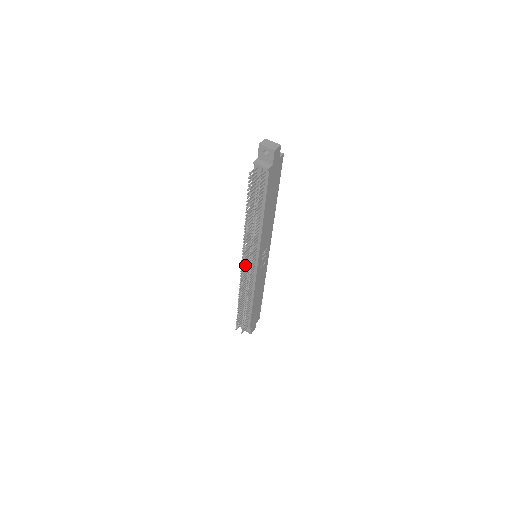
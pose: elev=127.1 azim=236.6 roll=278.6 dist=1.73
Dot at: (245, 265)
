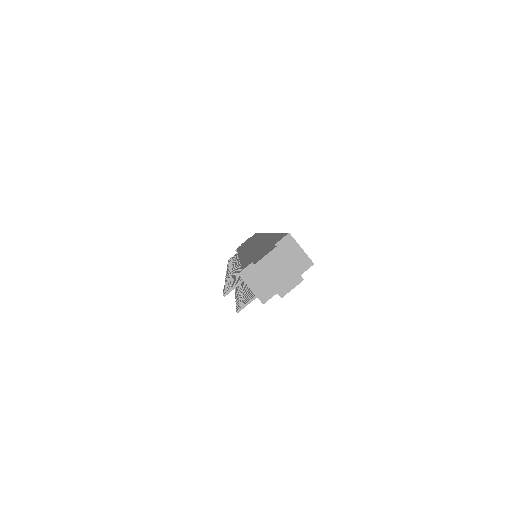
Dot at: (237, 261)
